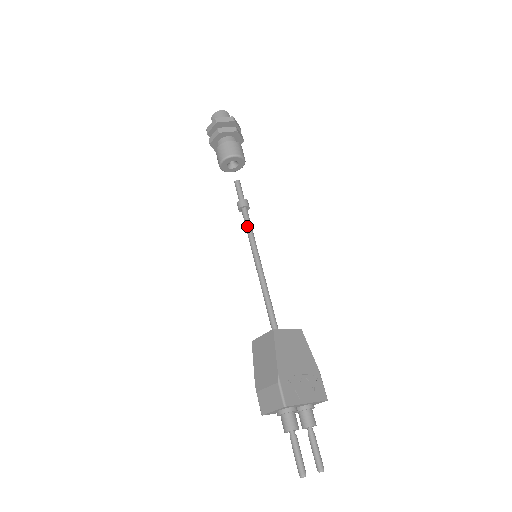
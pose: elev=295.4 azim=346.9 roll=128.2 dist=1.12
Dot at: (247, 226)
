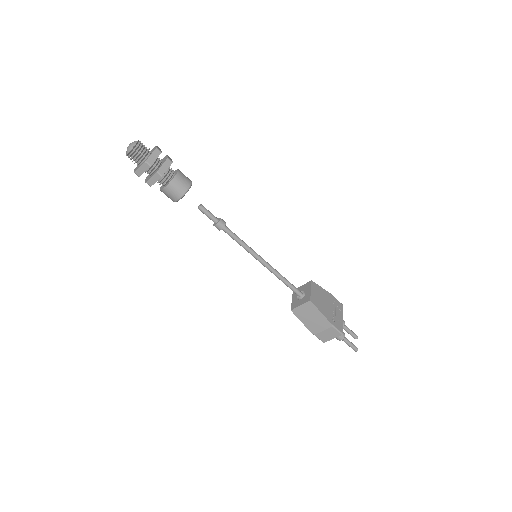
Dot at: (236, 240)
